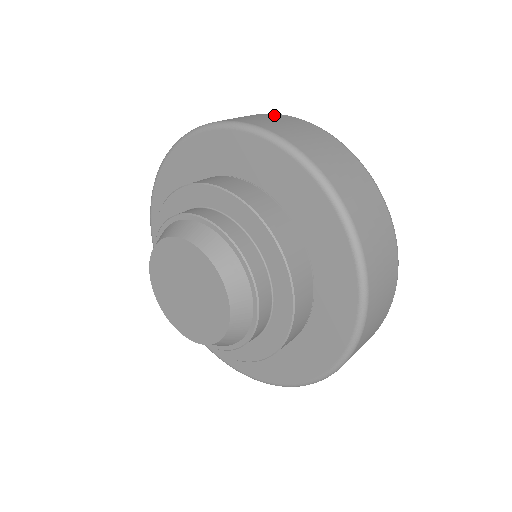
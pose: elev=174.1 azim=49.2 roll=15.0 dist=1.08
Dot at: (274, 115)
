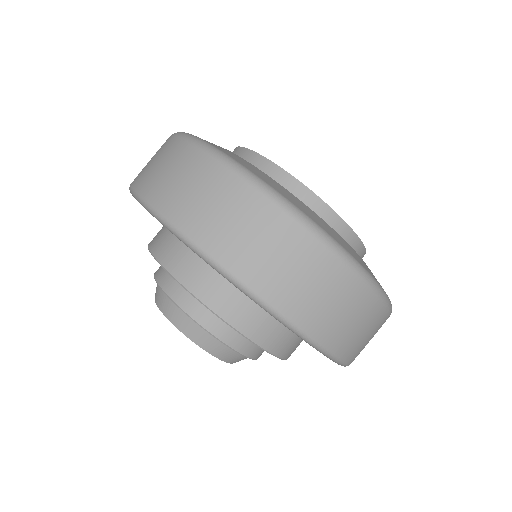
Dot at: (271, 220)
